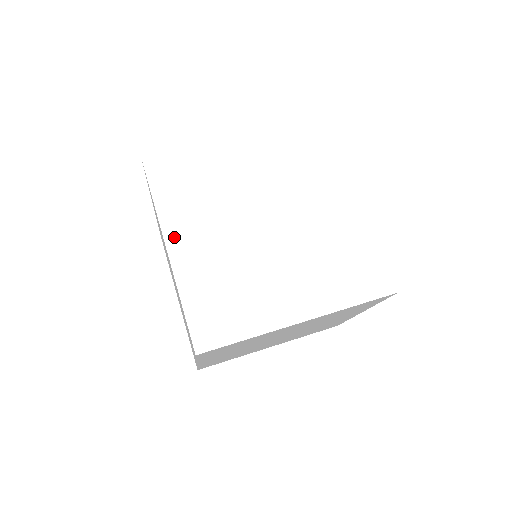
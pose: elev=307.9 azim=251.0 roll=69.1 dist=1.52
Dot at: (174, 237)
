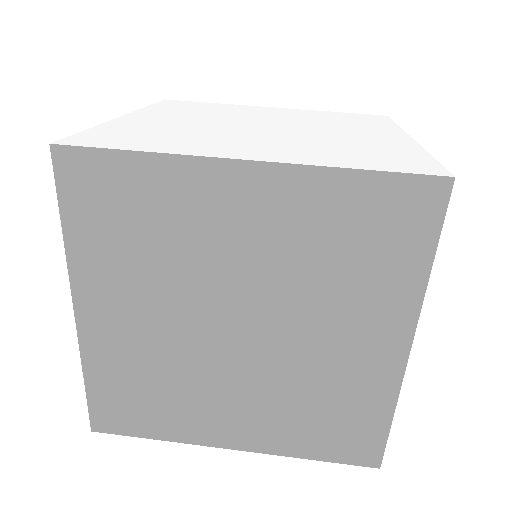
Dot at: (142, 114)
